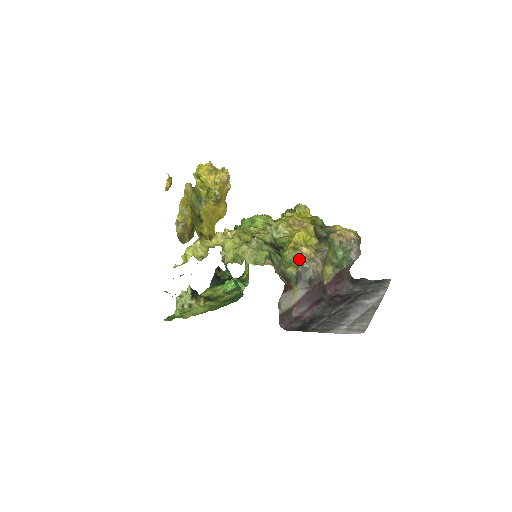
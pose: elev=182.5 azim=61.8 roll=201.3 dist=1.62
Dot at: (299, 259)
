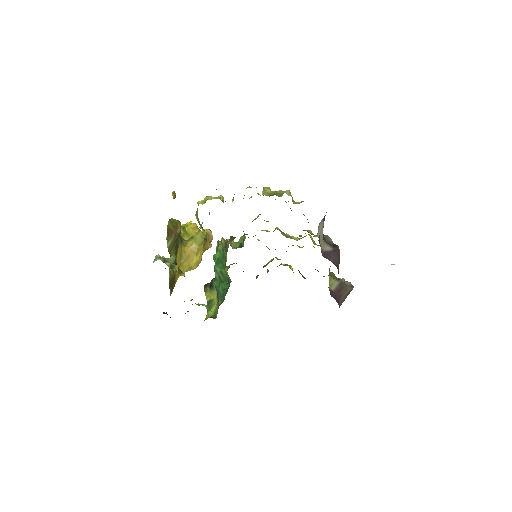
Dot at: occluded
